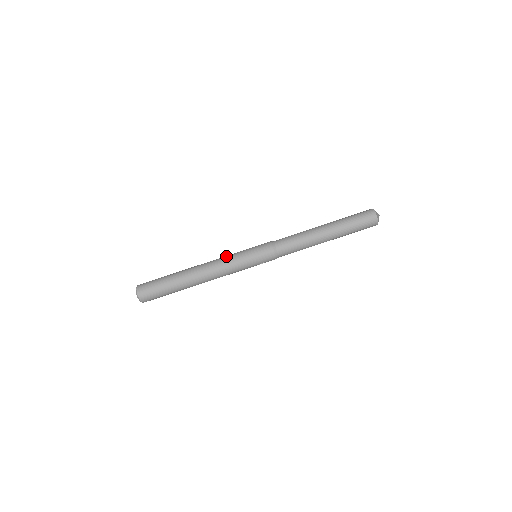
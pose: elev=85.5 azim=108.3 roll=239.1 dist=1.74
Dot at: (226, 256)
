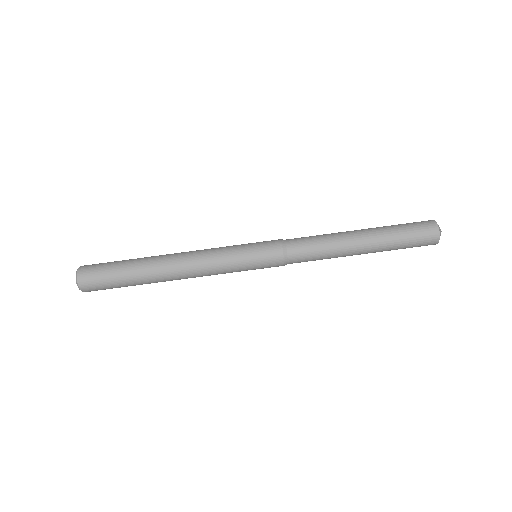
Dot at: (214, 256)
